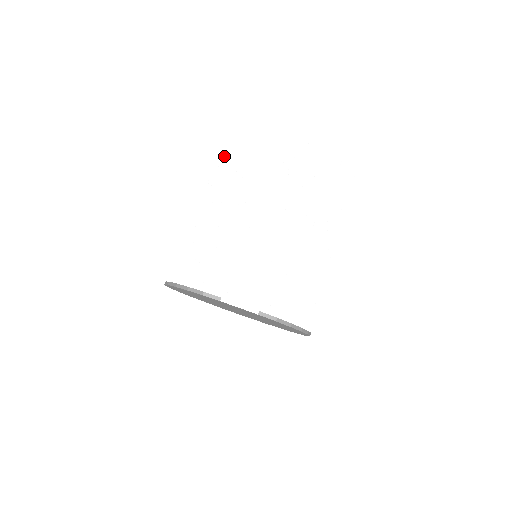
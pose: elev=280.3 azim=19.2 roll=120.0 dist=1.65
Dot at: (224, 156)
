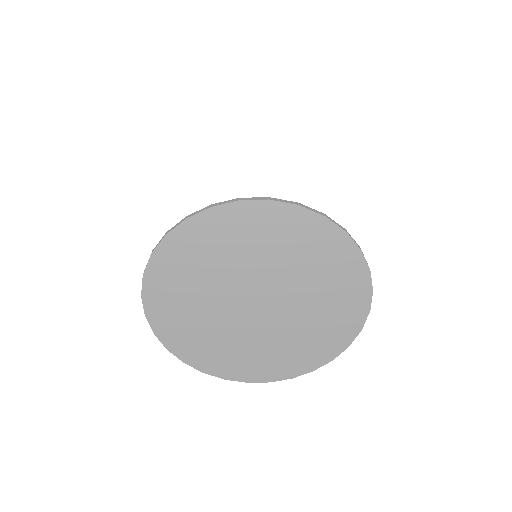
Dot at: (179, 174)
